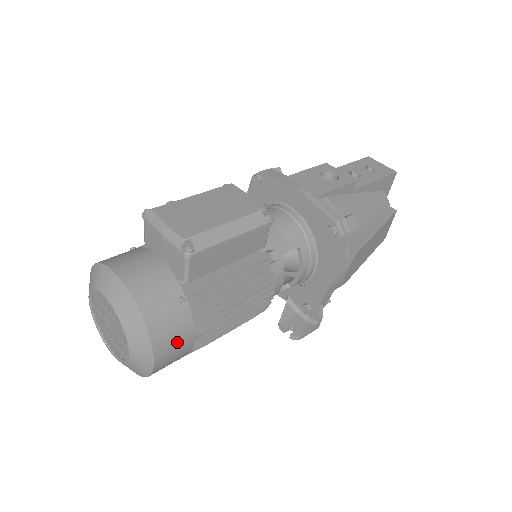
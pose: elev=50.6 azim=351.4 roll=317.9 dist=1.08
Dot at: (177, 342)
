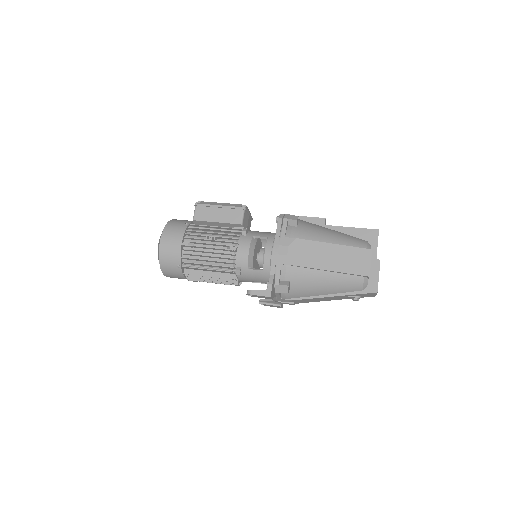
Dot at: (173, 237)
